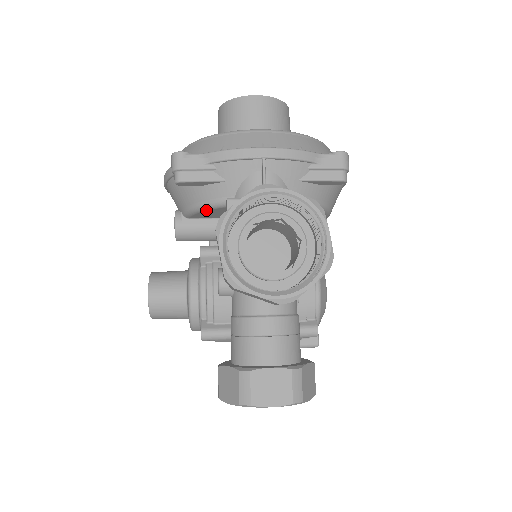
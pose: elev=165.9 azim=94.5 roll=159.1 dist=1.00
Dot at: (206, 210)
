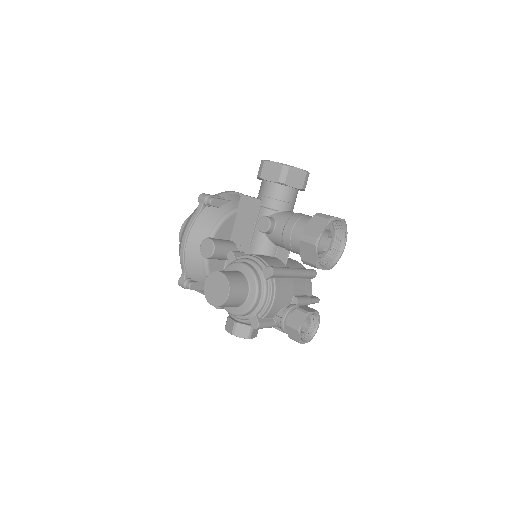
Dot at: (227, 218)
